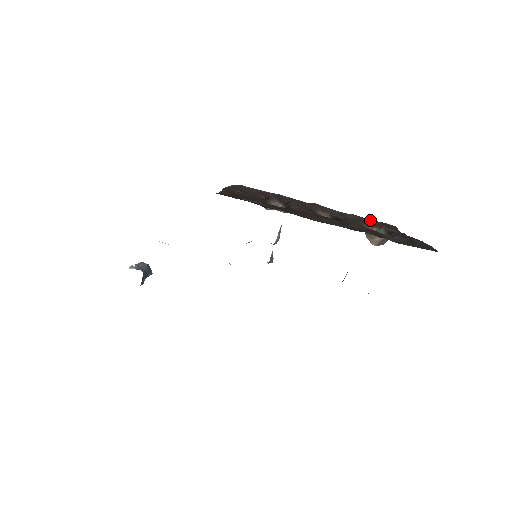
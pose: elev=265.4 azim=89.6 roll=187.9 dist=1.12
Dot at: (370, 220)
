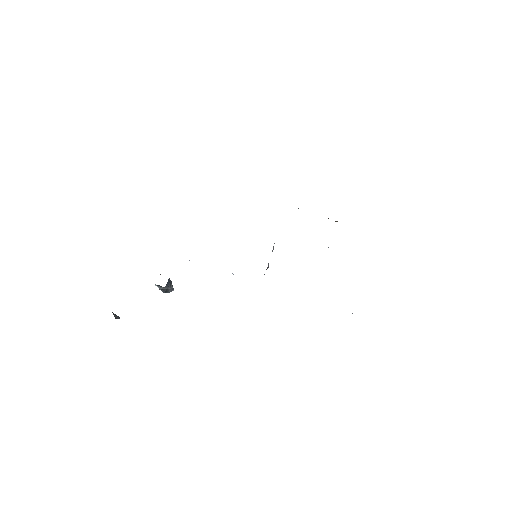
Dot at: occluded
